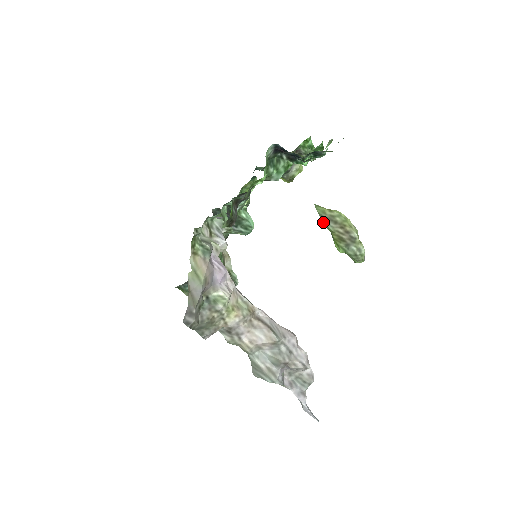
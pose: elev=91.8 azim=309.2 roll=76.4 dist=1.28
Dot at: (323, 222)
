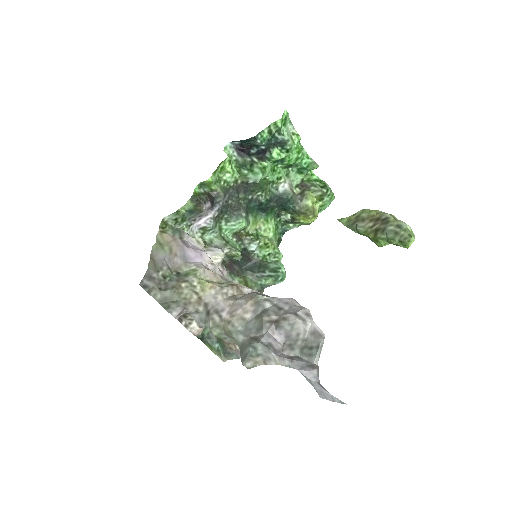
Dot at: (355, 232)
